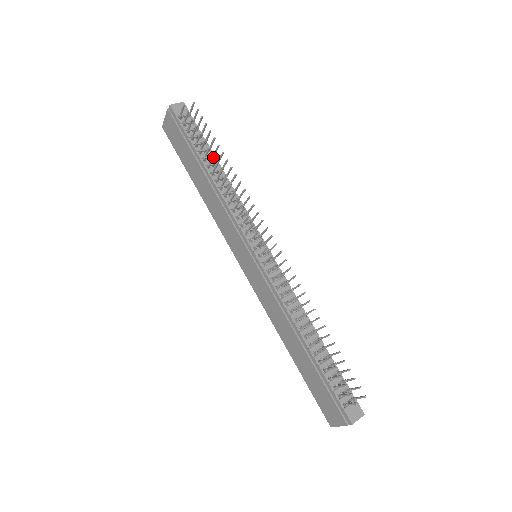
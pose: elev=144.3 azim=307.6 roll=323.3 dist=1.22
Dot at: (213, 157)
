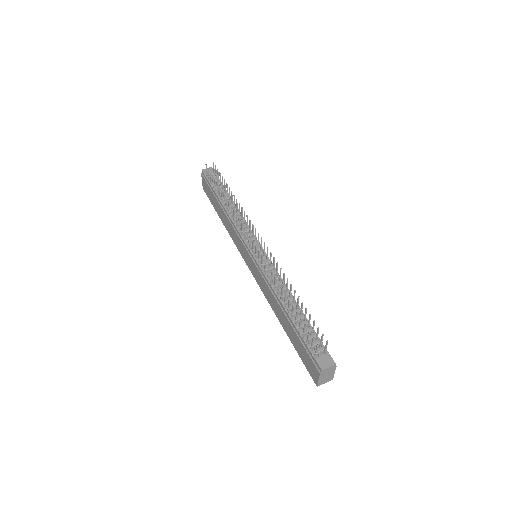
Dot at: occluded
